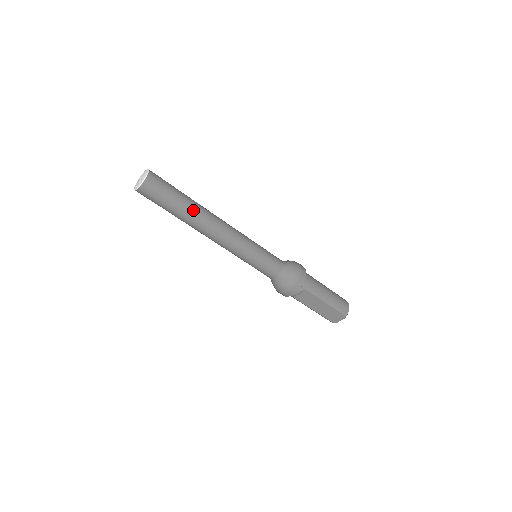
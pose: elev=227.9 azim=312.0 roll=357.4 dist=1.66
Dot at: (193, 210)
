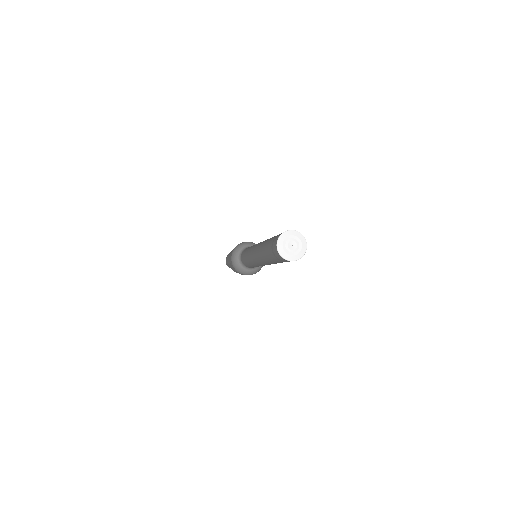
Dot at: occluded
